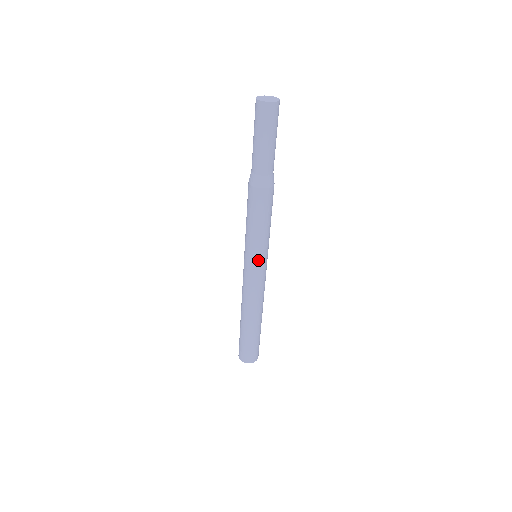
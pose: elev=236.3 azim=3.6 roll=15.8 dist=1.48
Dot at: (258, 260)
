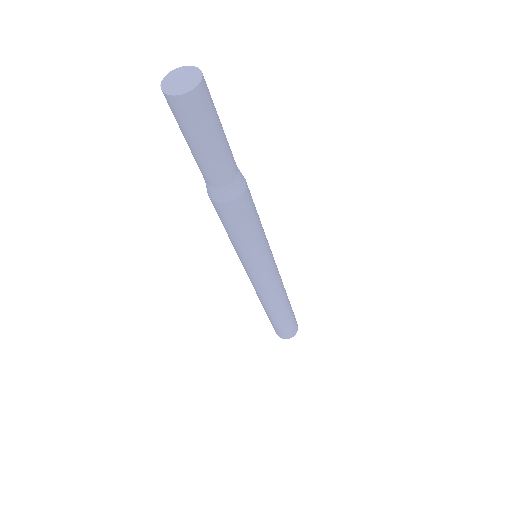
Dot at: (263, 265)
